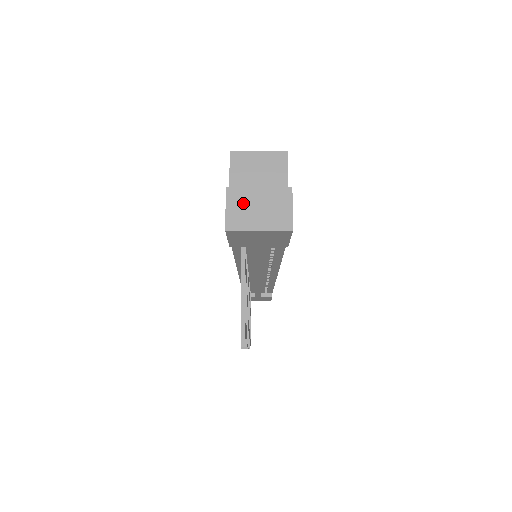
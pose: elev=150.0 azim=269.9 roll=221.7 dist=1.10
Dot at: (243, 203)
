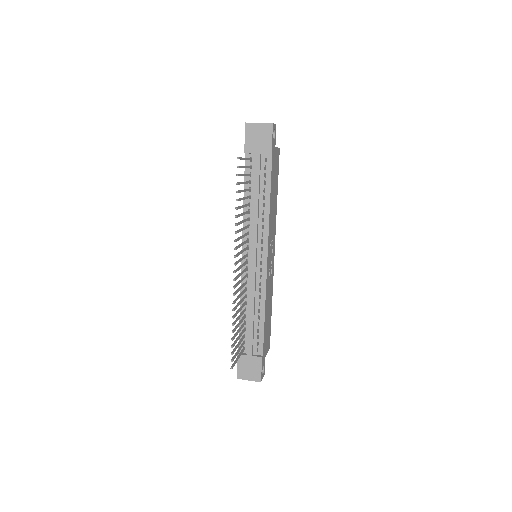
Dot at: occluded
